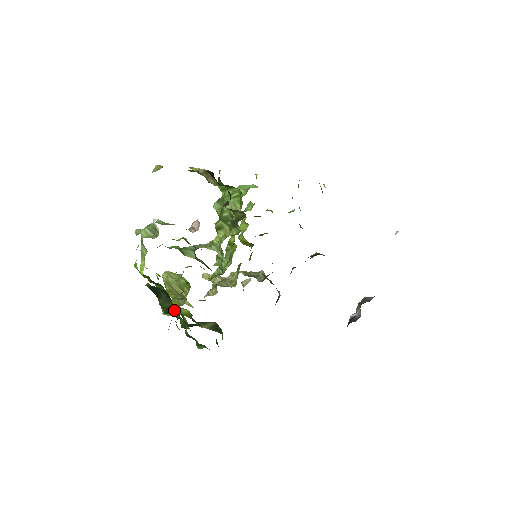
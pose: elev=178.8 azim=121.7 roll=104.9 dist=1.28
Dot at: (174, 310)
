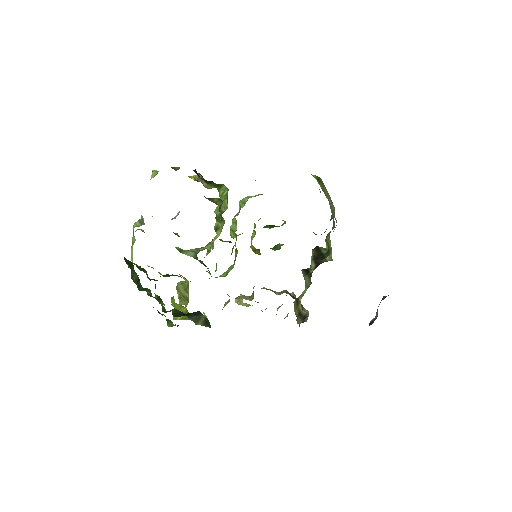
Dot at: occluded
